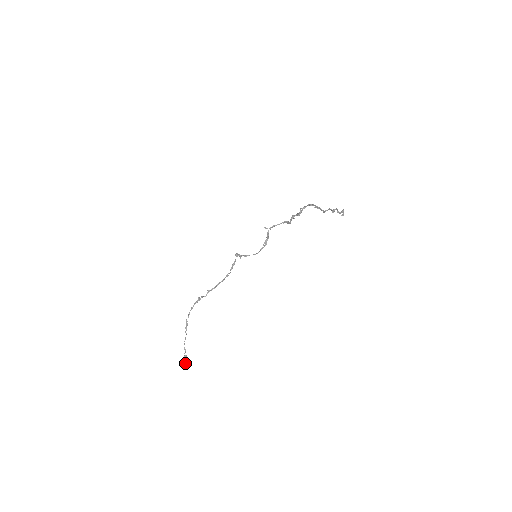
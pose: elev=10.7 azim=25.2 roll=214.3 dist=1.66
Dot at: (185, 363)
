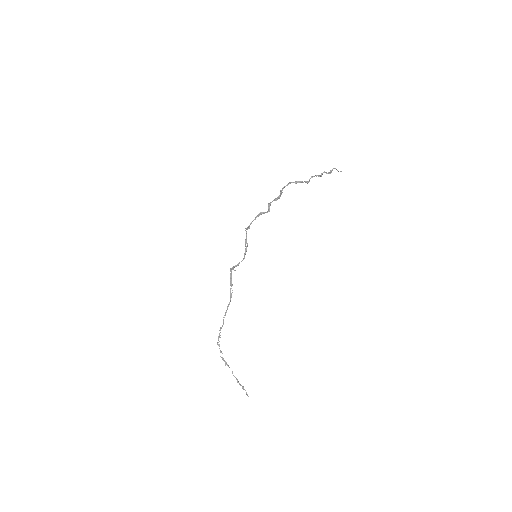
Dot at: (246, 393)
